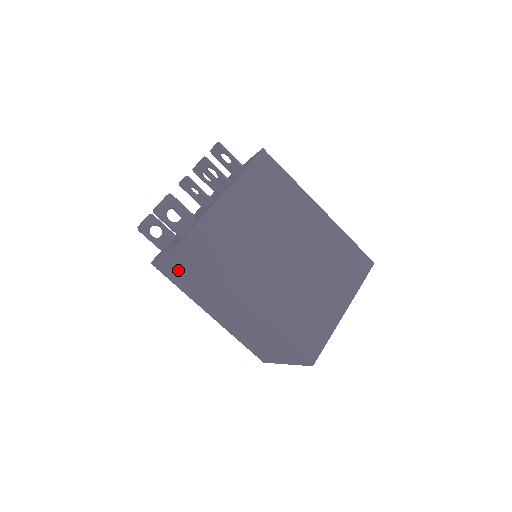
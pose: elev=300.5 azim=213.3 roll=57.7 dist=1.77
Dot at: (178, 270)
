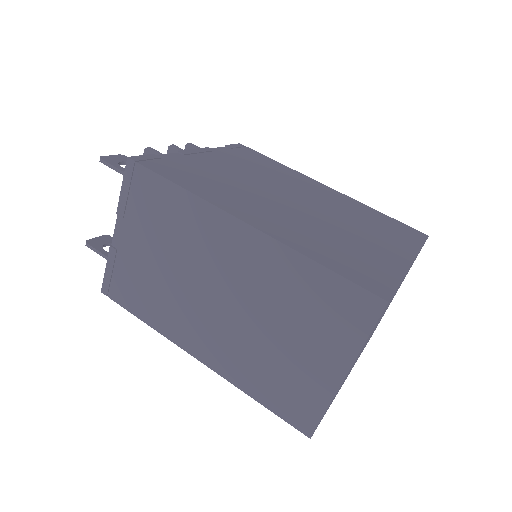
Dot at: (136, 251)
